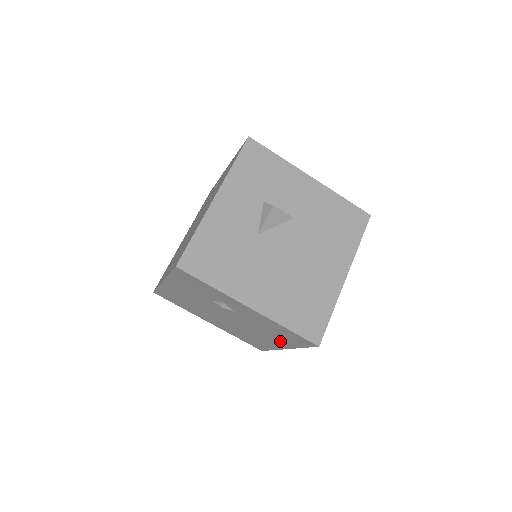
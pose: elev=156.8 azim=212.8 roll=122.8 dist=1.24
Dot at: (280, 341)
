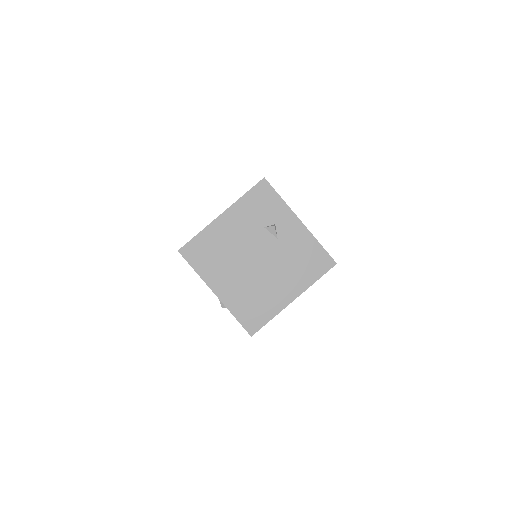
Dot at: (297, 282)
